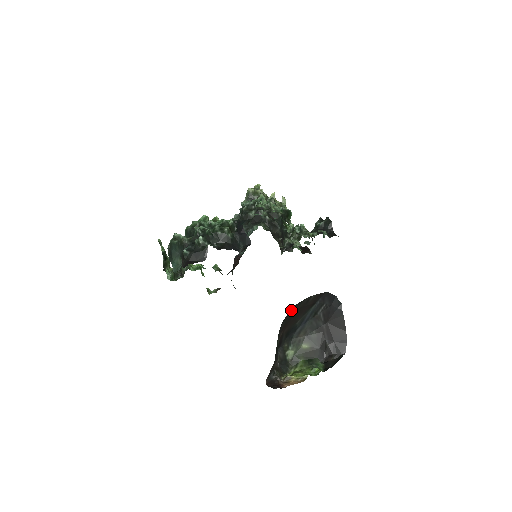
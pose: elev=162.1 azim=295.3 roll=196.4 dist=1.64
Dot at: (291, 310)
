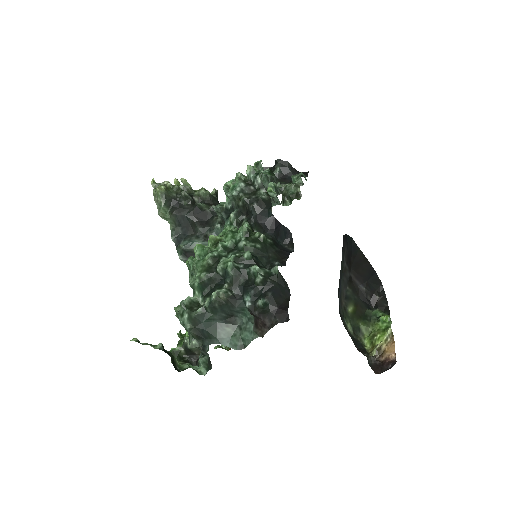
Dot at: occluded
